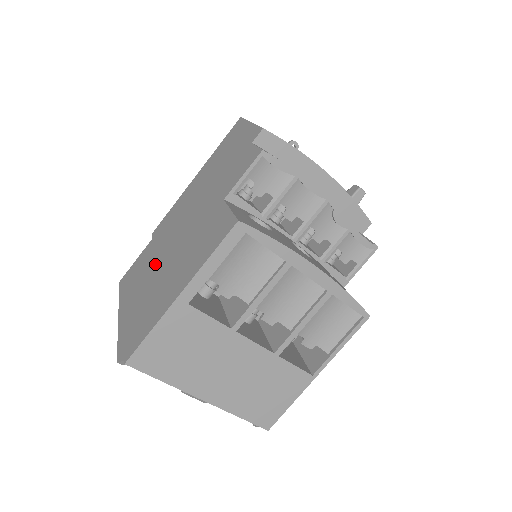
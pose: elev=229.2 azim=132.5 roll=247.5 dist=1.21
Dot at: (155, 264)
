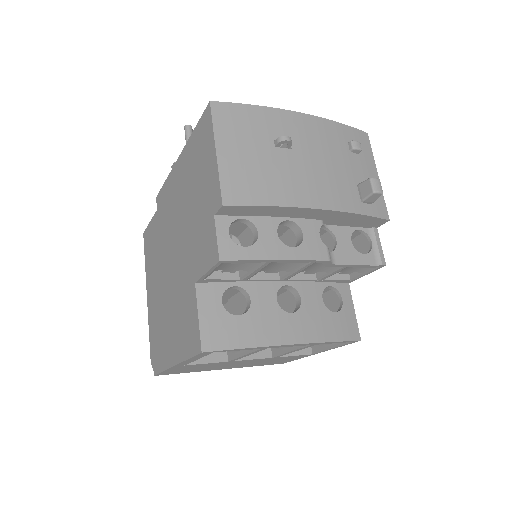
Dot at: (160, 271)
